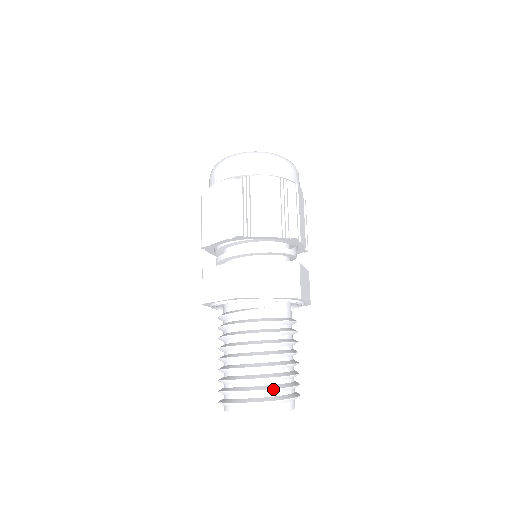
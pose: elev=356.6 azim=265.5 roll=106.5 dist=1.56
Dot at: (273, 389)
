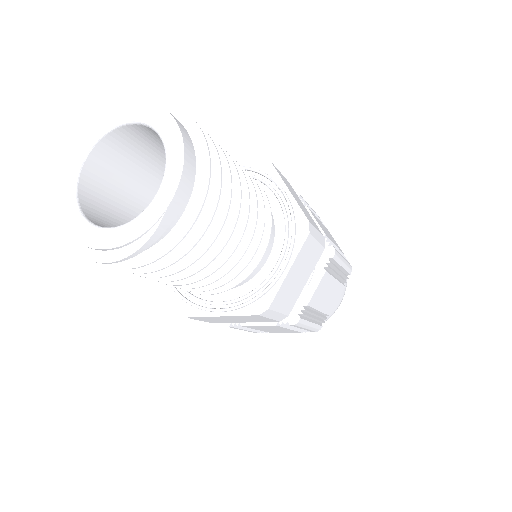
Dot at: occluded
